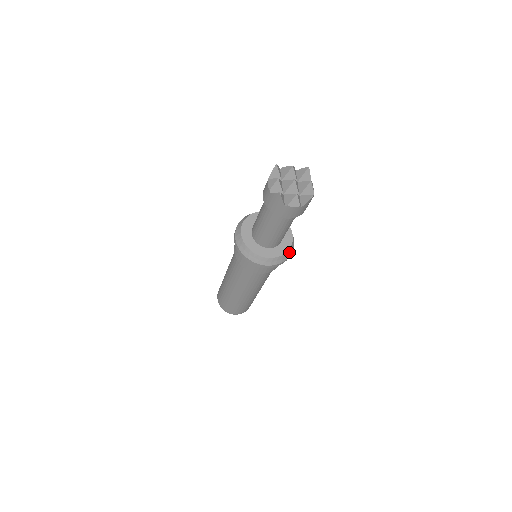
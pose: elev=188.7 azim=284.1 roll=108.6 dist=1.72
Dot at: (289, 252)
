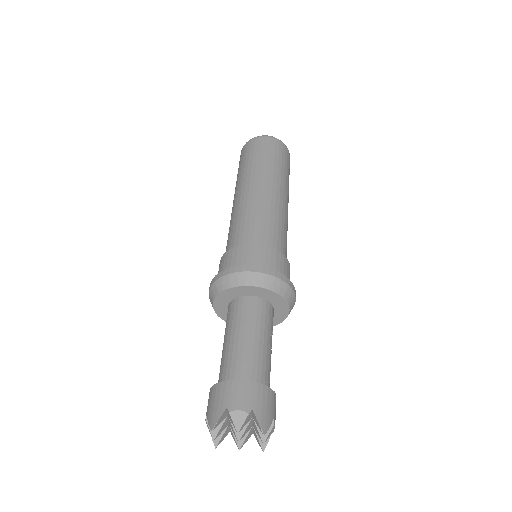
Dot at: occluded
